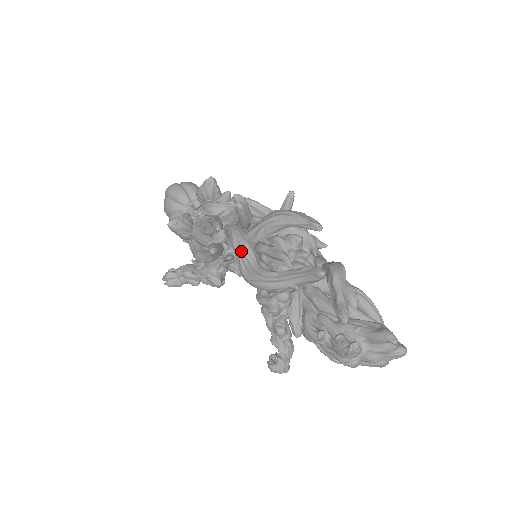
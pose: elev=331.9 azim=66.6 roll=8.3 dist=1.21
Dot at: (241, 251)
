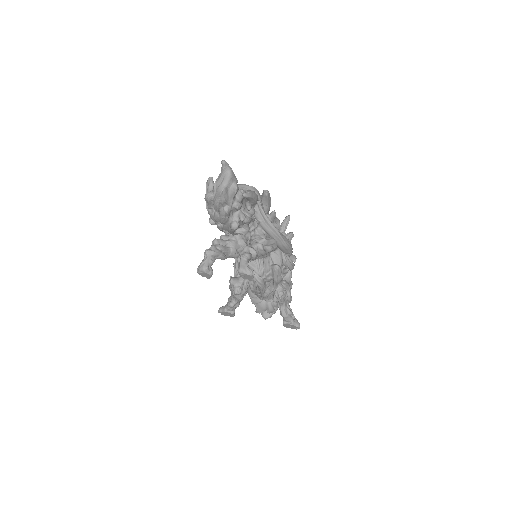
Dot at: occluded
